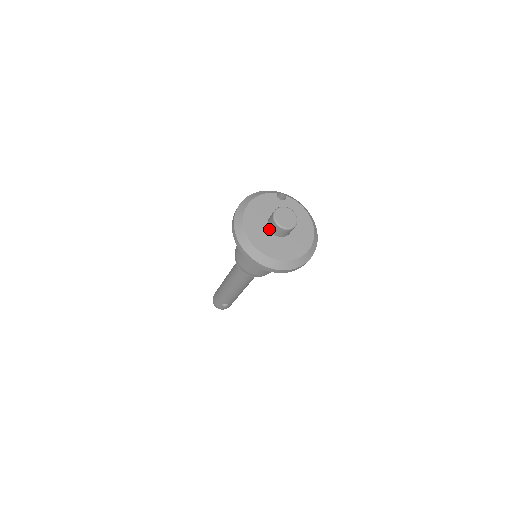
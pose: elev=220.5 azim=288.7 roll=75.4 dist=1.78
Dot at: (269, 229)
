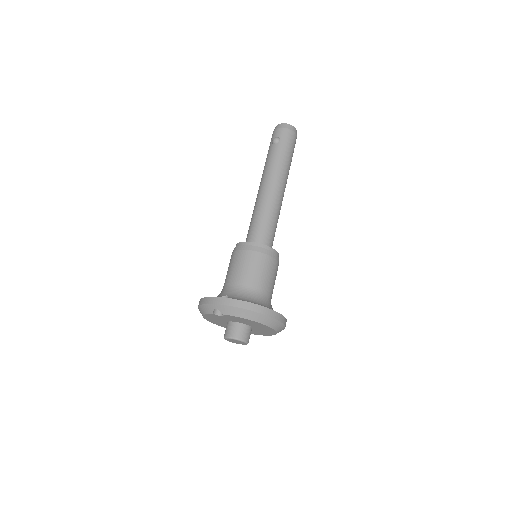
Dot at: occluded
